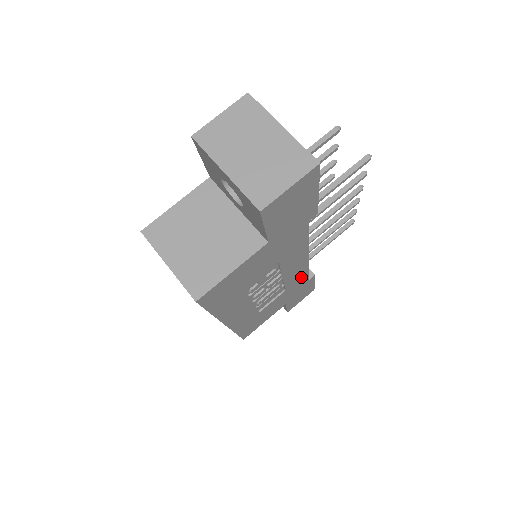
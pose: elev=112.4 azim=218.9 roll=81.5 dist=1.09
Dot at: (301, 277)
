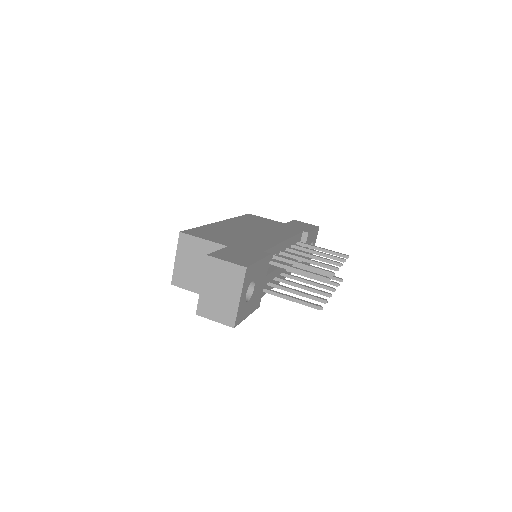
Dot at: occluded
